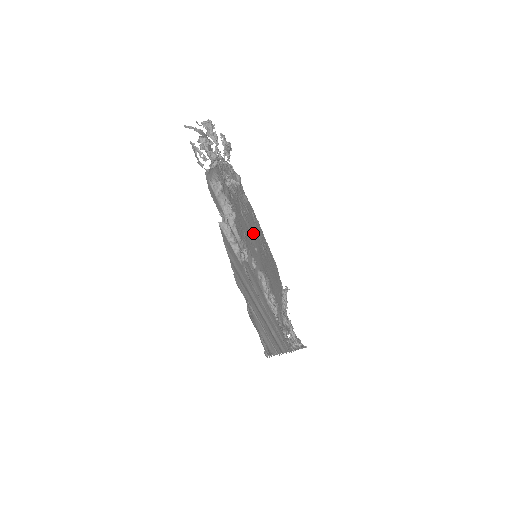
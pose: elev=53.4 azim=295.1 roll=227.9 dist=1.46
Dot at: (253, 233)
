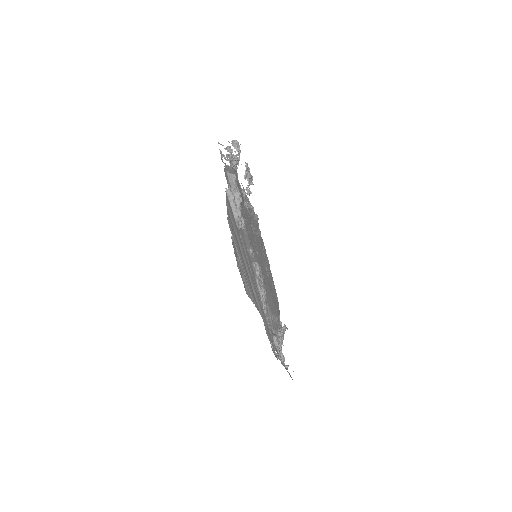
Dot at: (258, 247)
